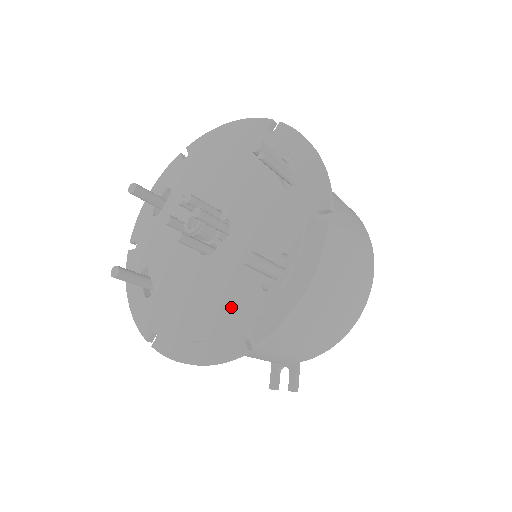
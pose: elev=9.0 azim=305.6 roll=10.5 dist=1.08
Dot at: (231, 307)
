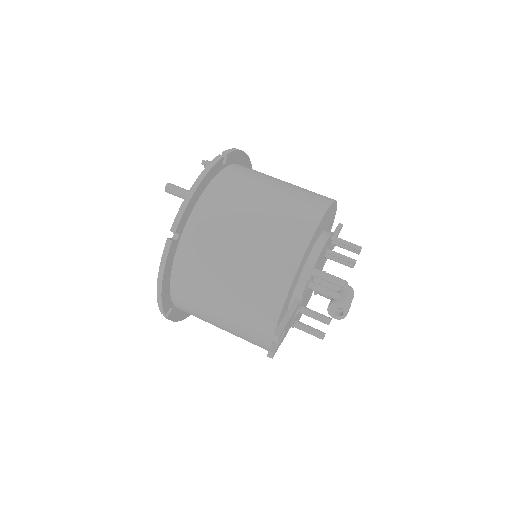
Dot at: occluded
